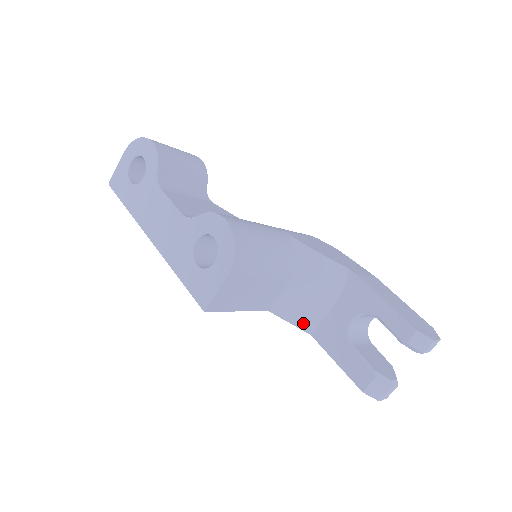
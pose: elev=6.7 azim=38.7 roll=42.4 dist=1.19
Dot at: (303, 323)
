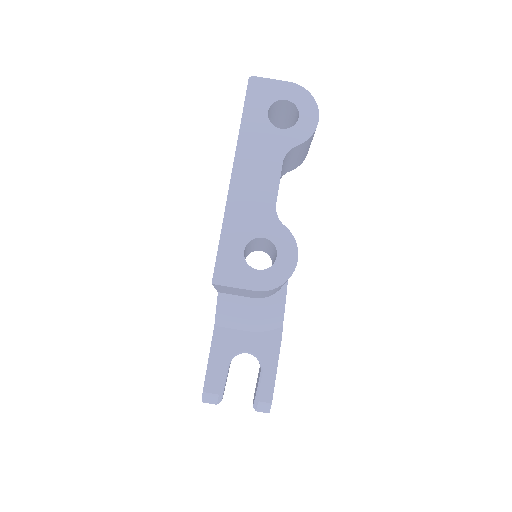
Dot at: (222, 317)
